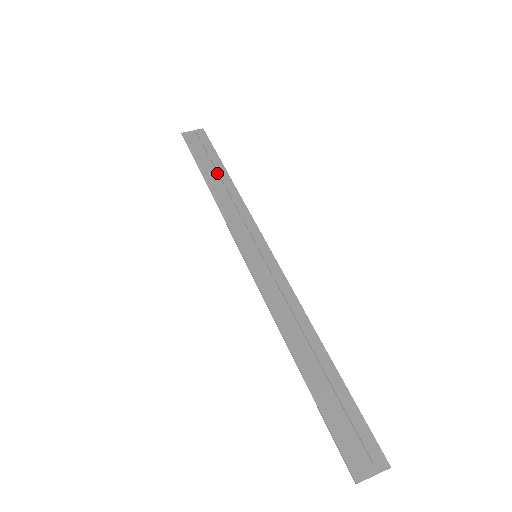
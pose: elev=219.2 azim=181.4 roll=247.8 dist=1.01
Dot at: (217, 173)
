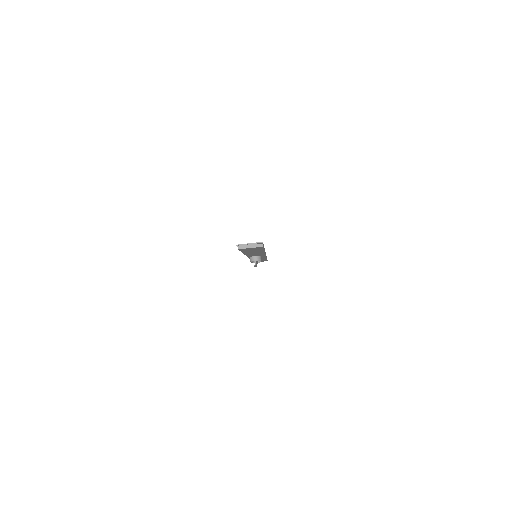
Dot at: occluded
